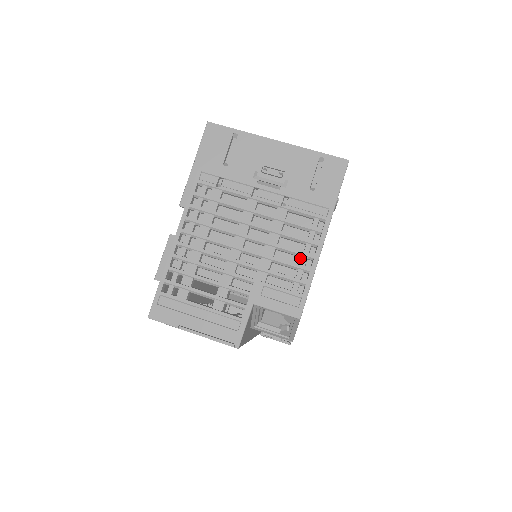
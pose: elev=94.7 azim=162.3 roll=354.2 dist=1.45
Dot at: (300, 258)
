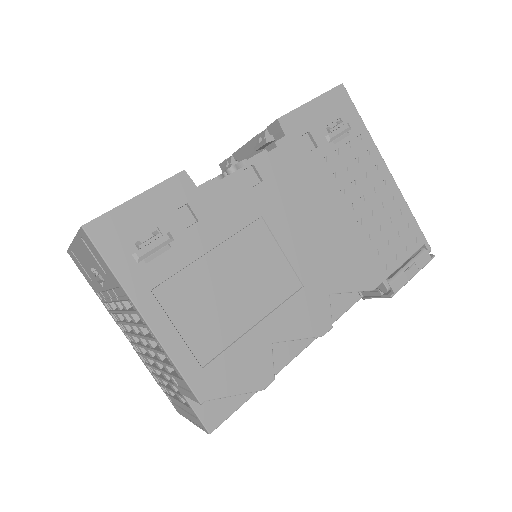
Dot at: occluded
